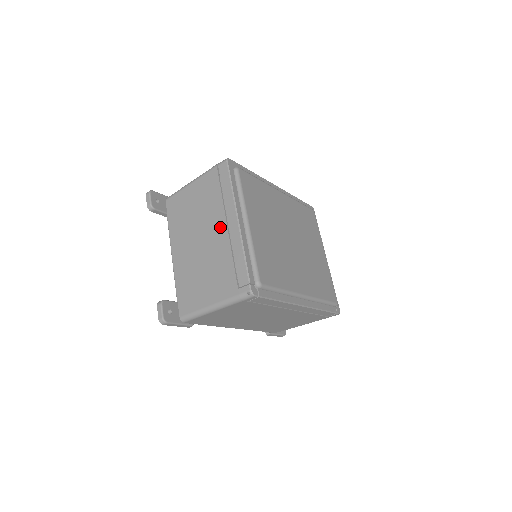
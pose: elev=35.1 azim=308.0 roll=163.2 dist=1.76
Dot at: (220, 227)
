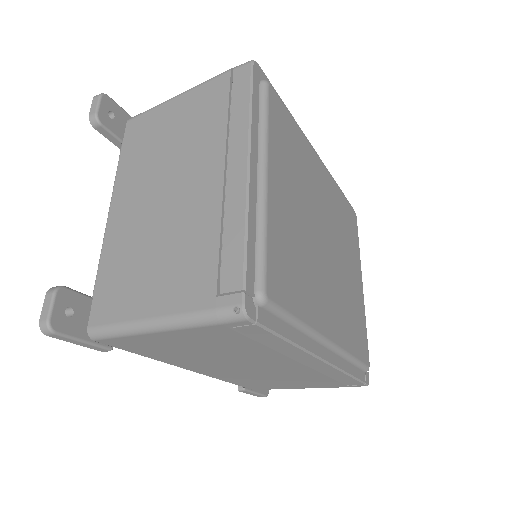
Dot at: (210, 172)
